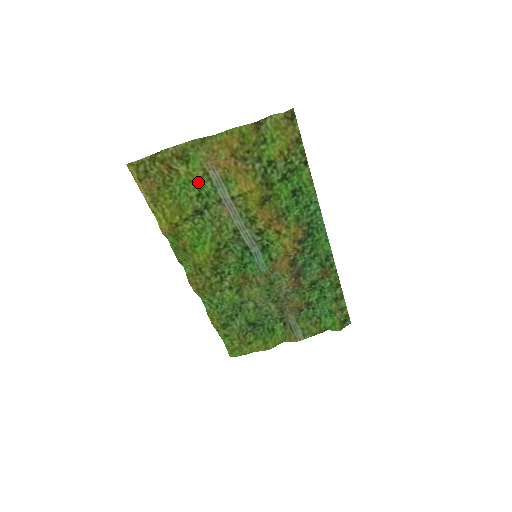
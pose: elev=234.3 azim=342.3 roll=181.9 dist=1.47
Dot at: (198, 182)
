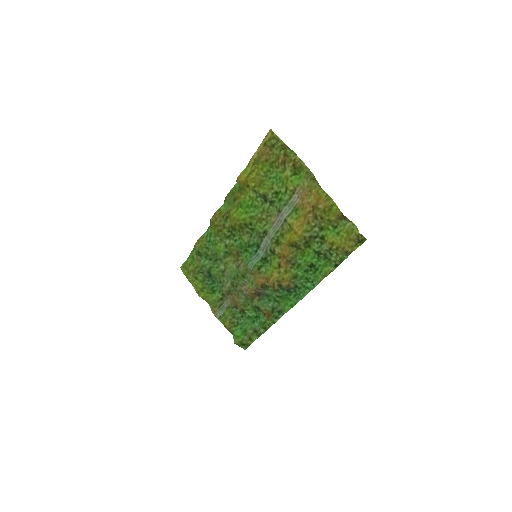
Dot at: (285, 188)
